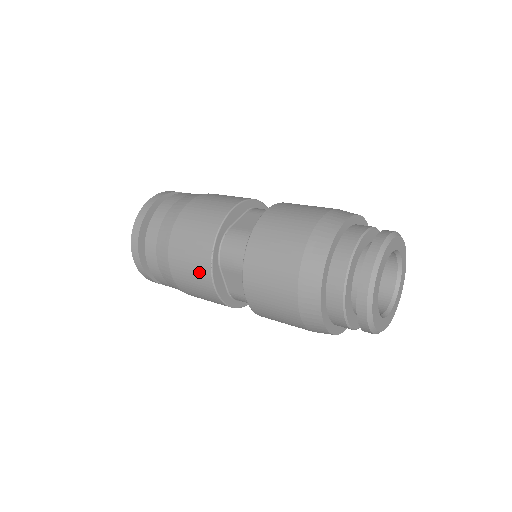
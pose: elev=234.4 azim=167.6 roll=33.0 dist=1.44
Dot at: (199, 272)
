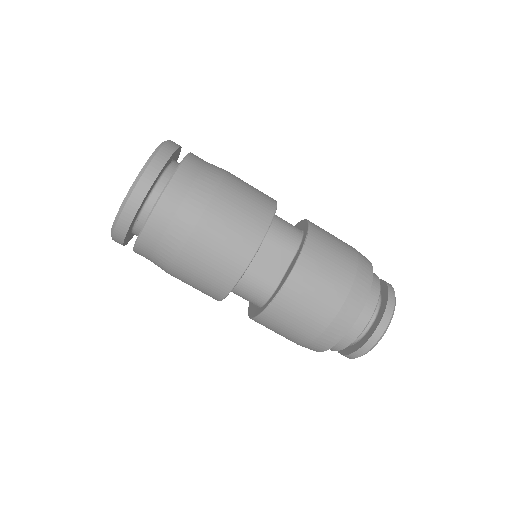
Dot at: (250, 226)
